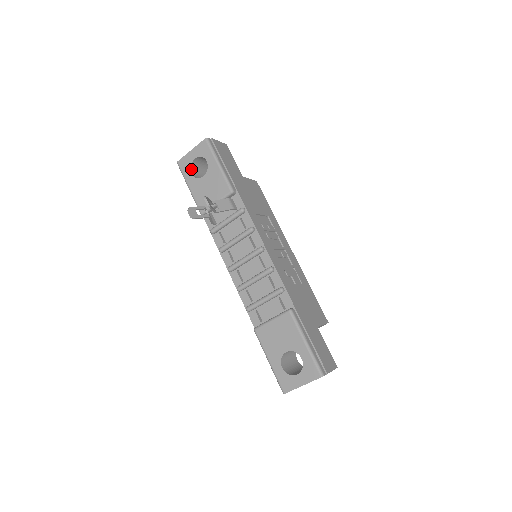
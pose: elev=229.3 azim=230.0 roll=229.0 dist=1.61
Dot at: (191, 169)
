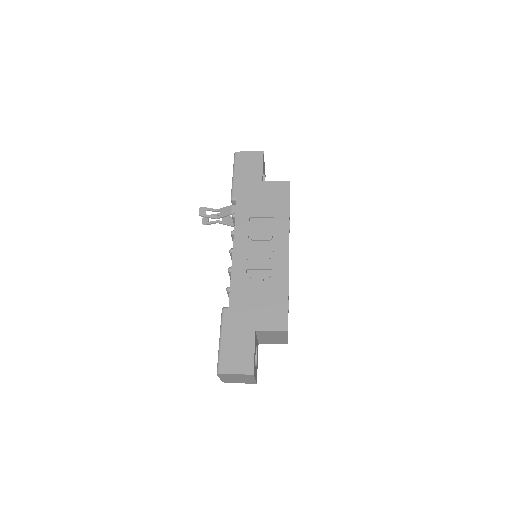
Dot at: occluded
